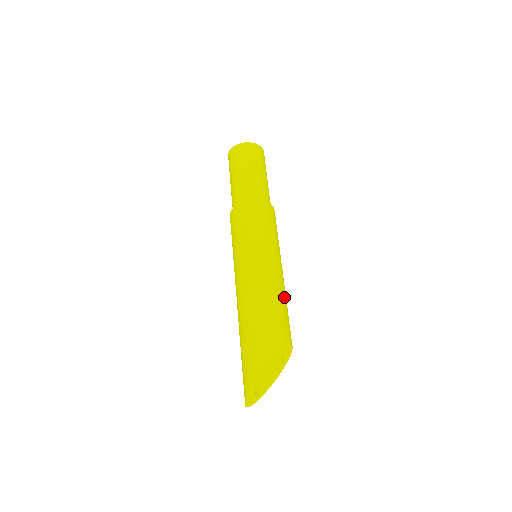
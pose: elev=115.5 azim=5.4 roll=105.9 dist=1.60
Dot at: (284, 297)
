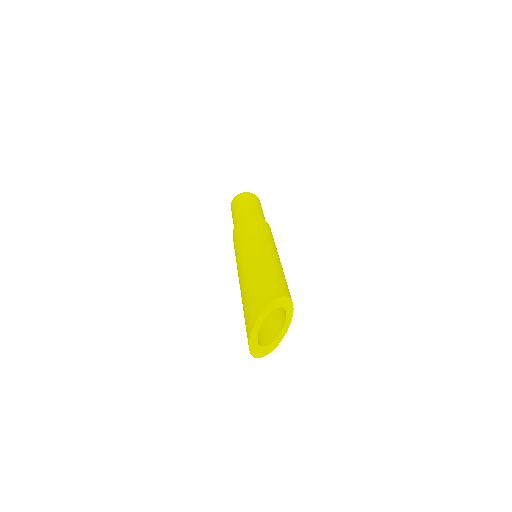
Dot at: (283, 272)
